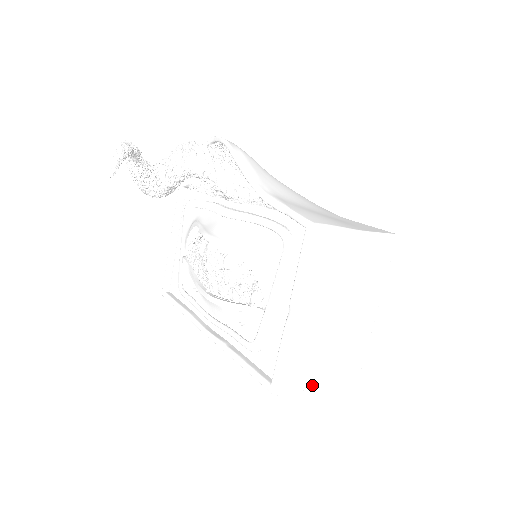
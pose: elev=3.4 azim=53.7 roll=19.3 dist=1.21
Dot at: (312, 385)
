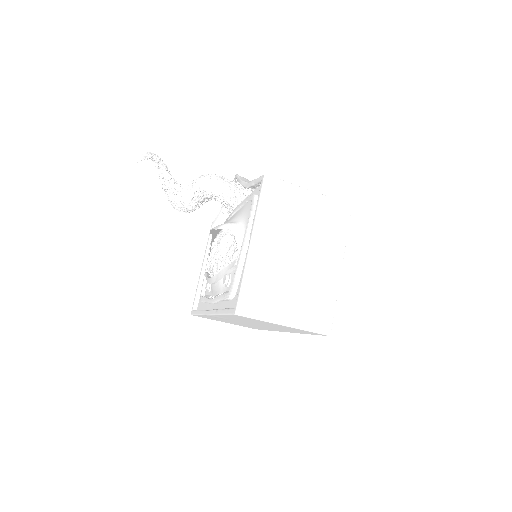
Dot at: (275, 319)
